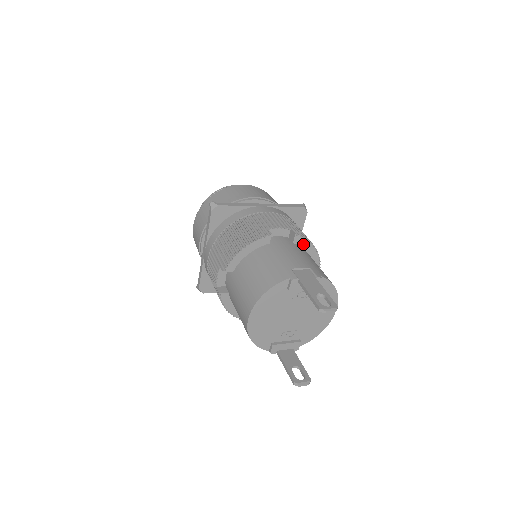
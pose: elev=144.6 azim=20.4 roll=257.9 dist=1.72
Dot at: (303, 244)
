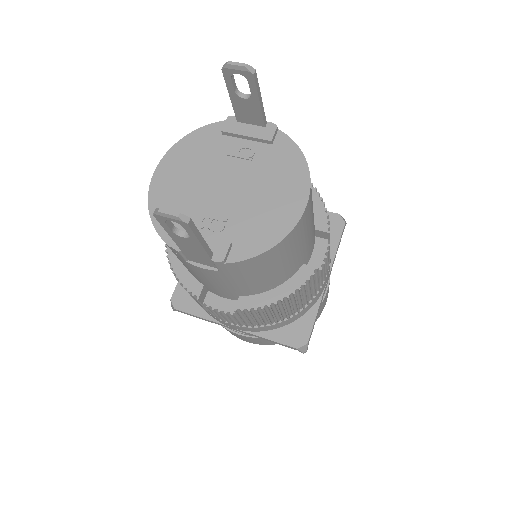
Dot at: occluded
